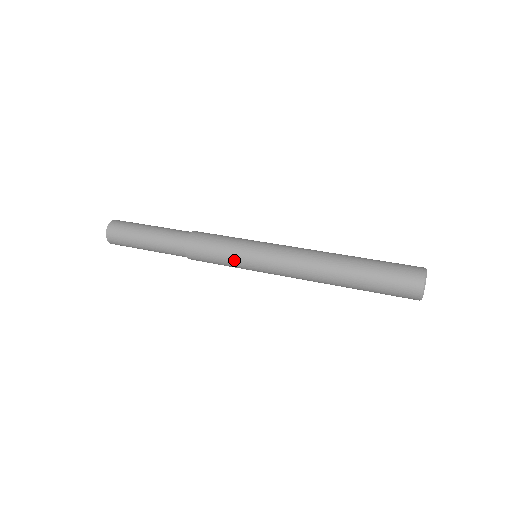
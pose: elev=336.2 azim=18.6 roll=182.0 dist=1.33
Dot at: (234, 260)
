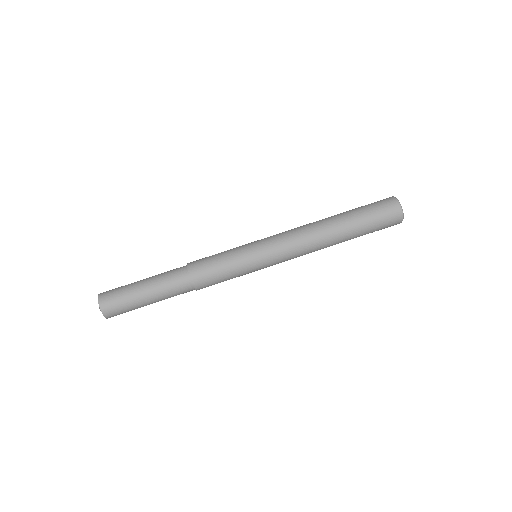
Dot at: (243, 271)
